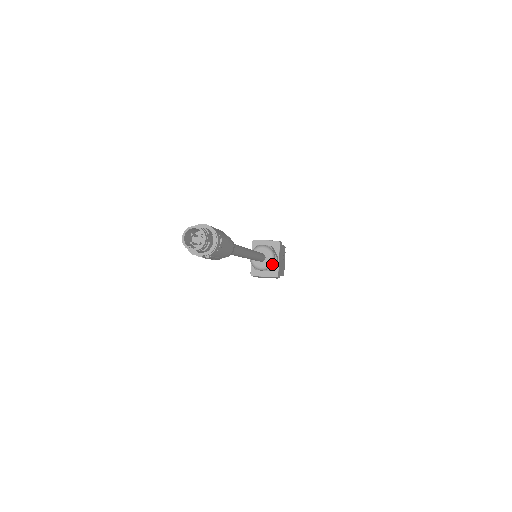
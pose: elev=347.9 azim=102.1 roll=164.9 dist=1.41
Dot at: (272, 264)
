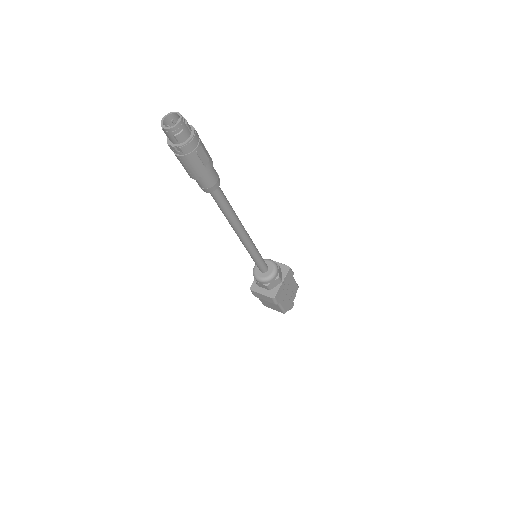
Dot at: (271, 279)
